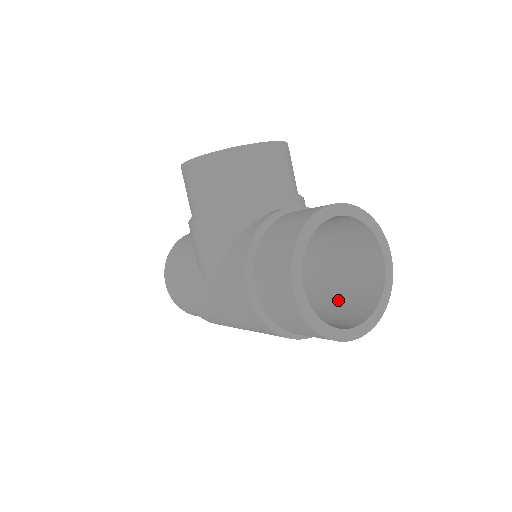
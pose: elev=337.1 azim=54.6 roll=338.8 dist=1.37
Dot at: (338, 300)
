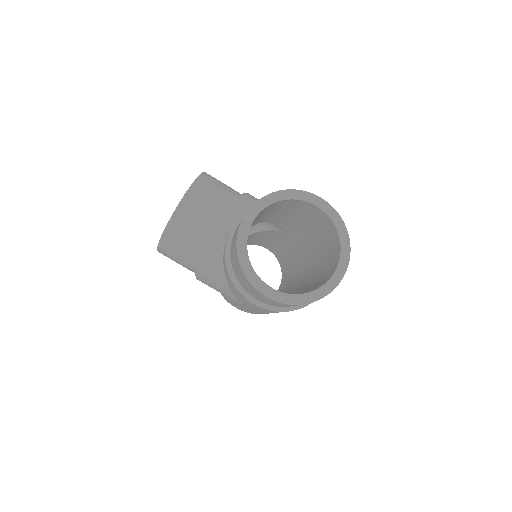
Dot at: (323, 247)
